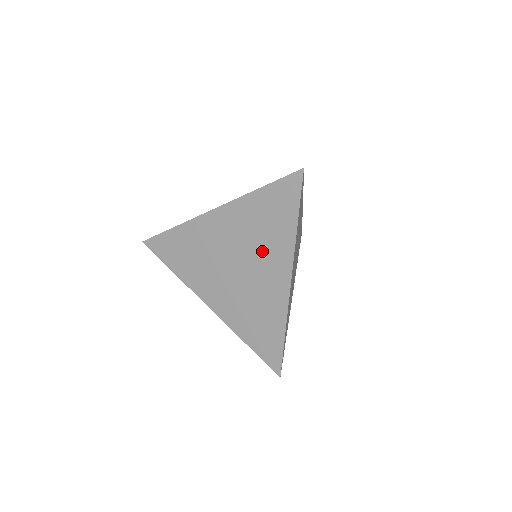
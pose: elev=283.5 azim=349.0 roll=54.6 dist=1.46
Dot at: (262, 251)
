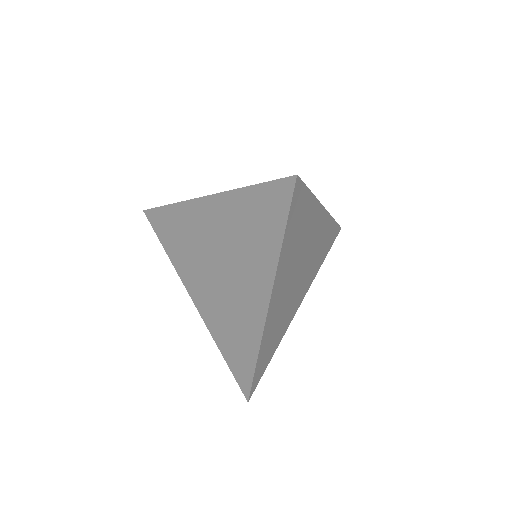
Dot at: (244, 261)
